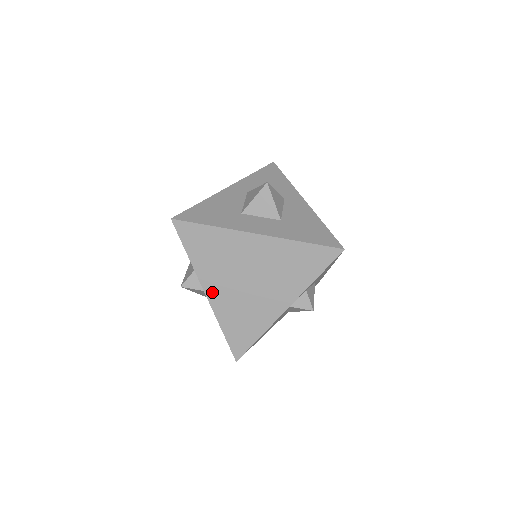
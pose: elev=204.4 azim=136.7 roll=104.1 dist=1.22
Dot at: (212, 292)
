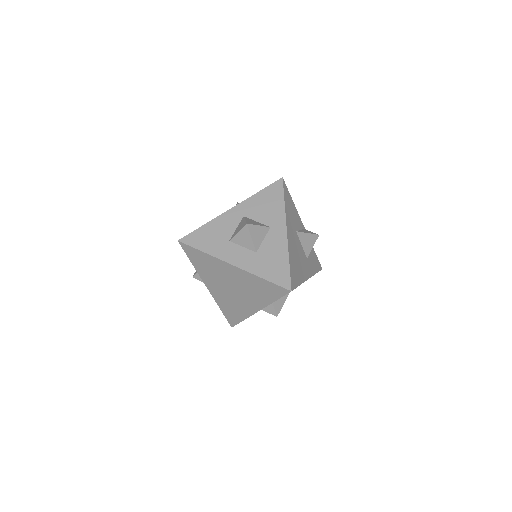
Dot at: (210, 287)
